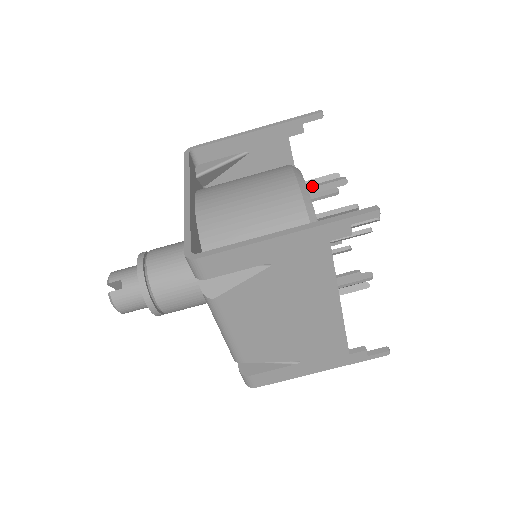
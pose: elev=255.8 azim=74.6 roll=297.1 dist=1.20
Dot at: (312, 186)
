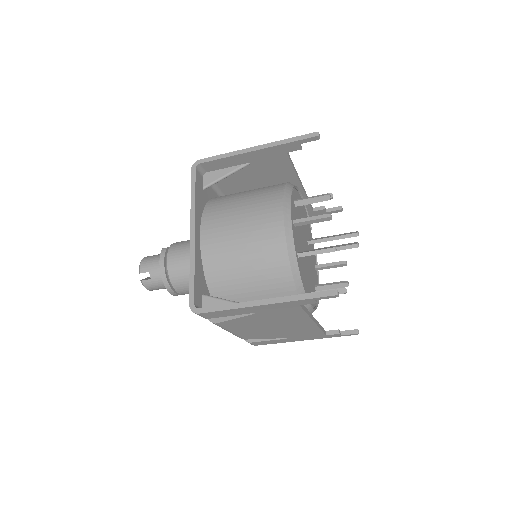
Dot at: (300, 220)
